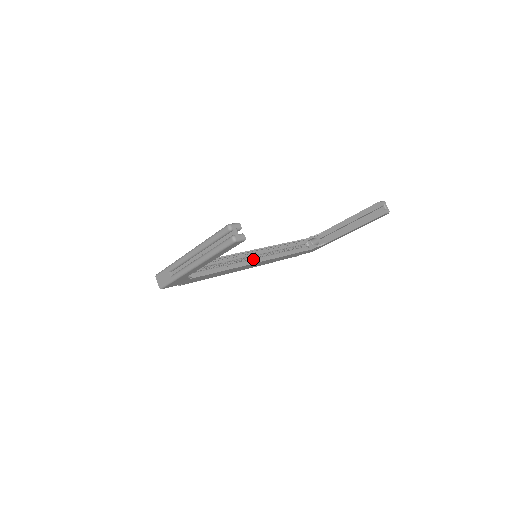
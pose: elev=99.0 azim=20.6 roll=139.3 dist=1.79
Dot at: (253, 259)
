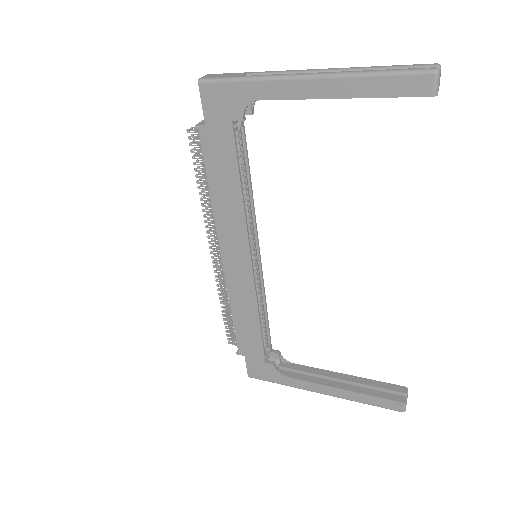
Dot at: occluded
